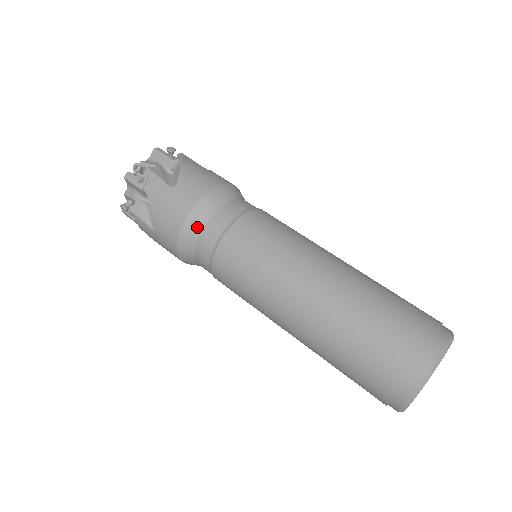
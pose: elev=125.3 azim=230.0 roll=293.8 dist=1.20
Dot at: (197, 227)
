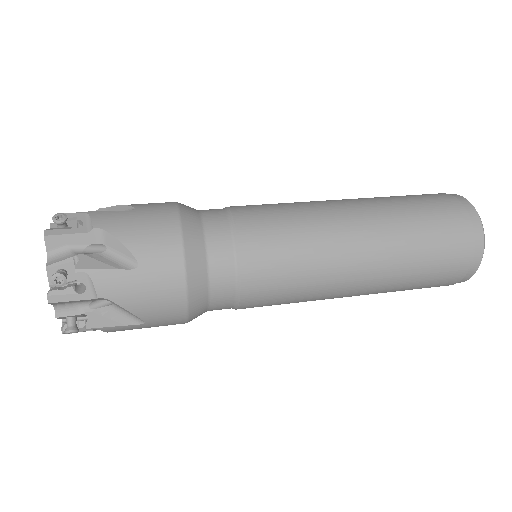
Dot at: (197, 227)
